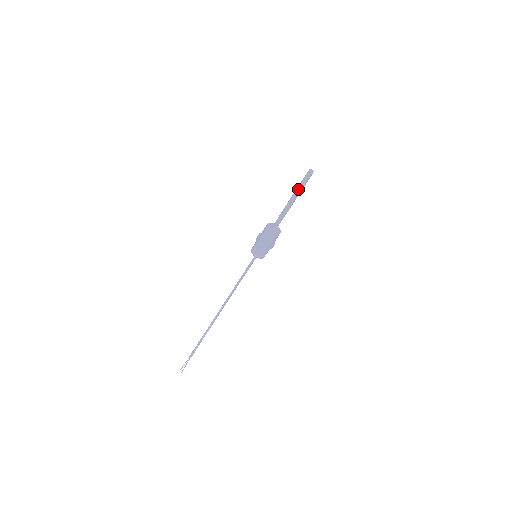
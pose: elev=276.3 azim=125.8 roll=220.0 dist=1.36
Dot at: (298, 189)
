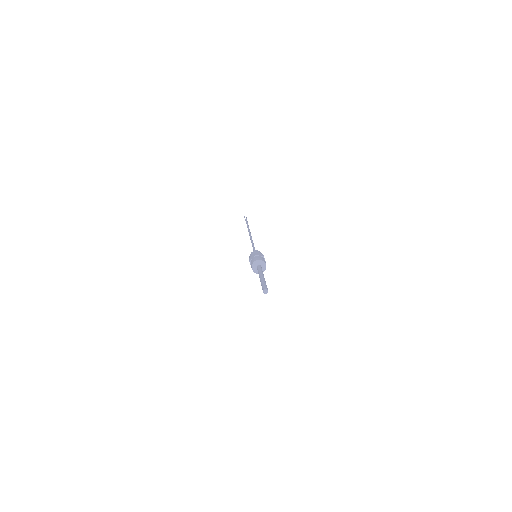
Dot at: occluded
